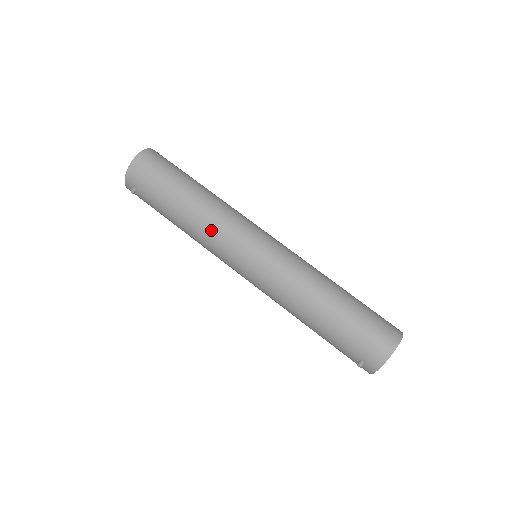
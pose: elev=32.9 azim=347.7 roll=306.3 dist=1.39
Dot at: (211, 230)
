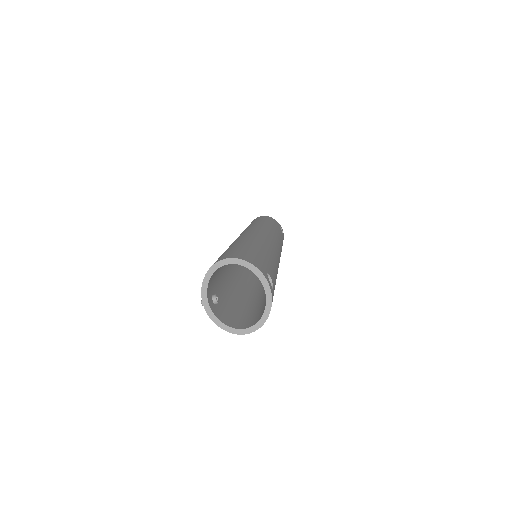
Dot at: occluded
